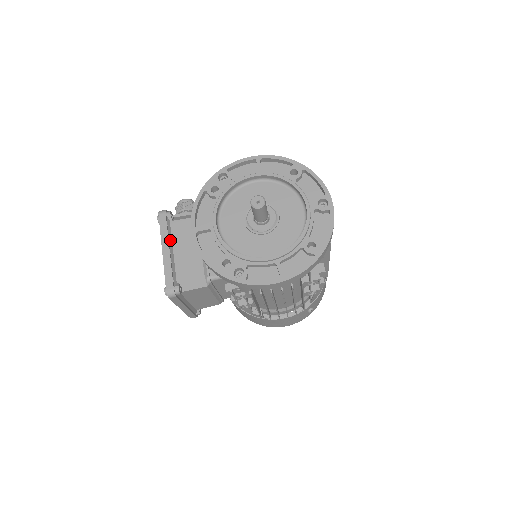
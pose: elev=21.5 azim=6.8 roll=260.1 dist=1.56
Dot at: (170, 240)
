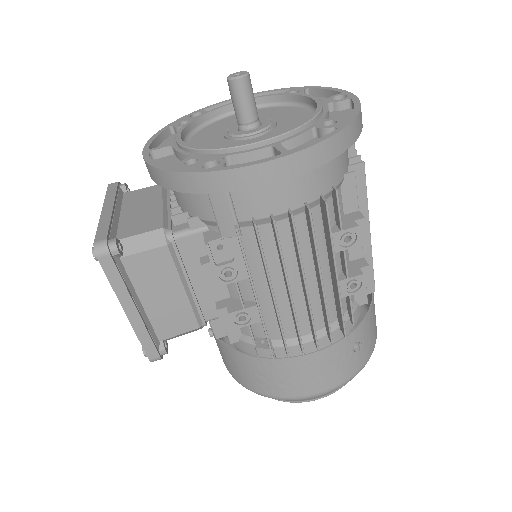
Dot at: (118, 204)
